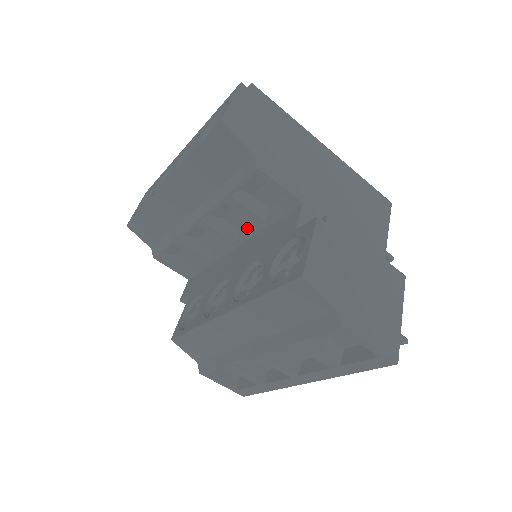
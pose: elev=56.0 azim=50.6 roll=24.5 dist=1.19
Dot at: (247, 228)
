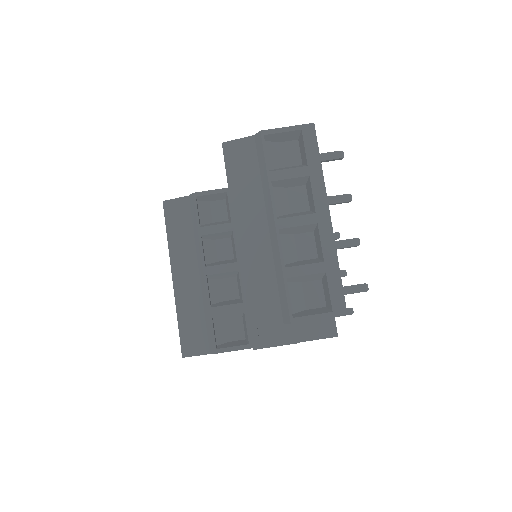
Dot at: (233, 246)
